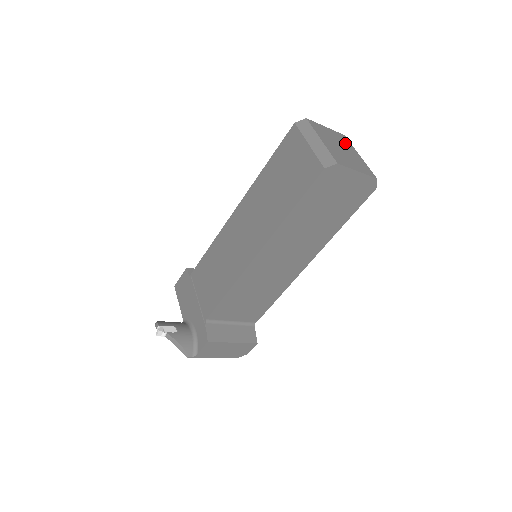
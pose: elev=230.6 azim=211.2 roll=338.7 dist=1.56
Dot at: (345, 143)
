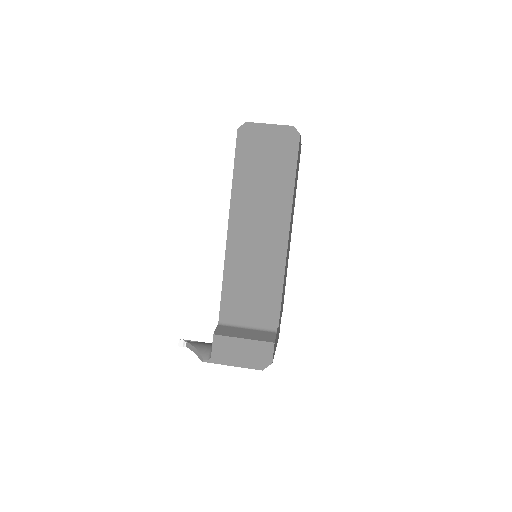
Dot at: occluded
